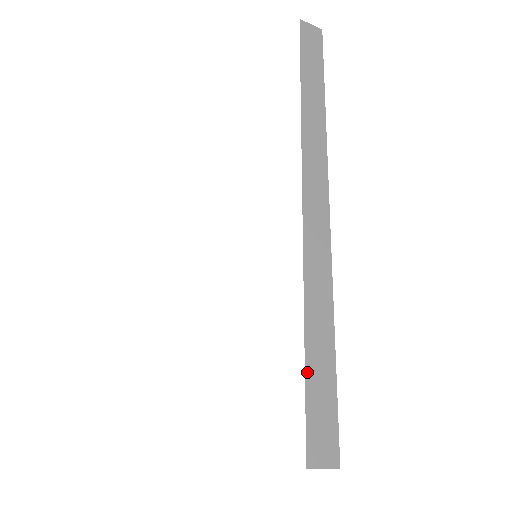
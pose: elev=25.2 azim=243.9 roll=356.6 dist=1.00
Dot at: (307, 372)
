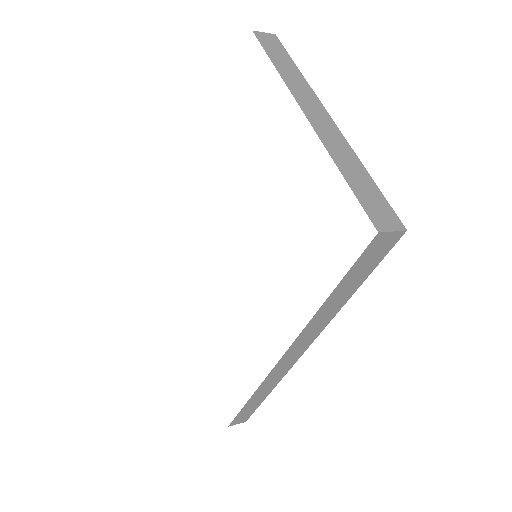
Dot at: (242, 410)
